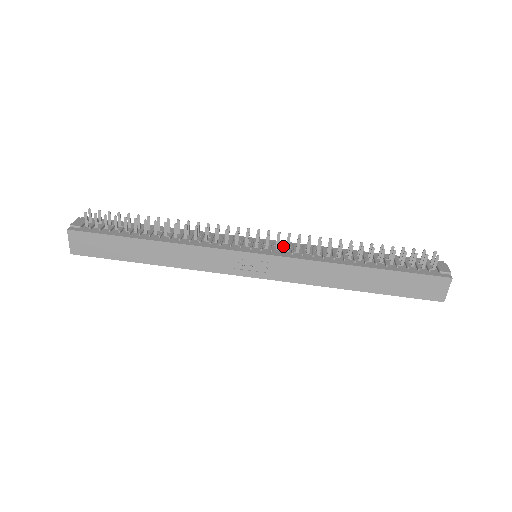
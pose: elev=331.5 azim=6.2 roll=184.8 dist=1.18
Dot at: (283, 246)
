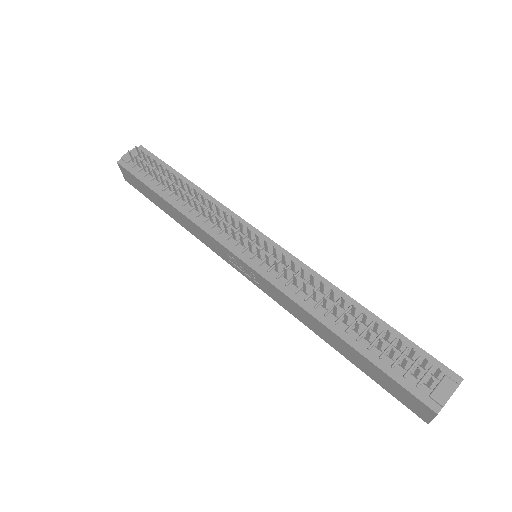
Dot at: (278, 262)
